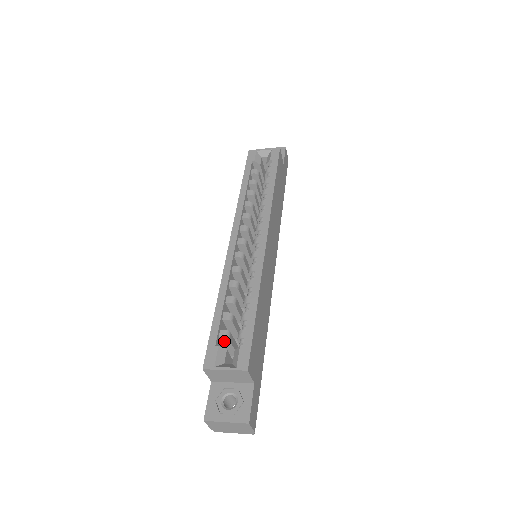
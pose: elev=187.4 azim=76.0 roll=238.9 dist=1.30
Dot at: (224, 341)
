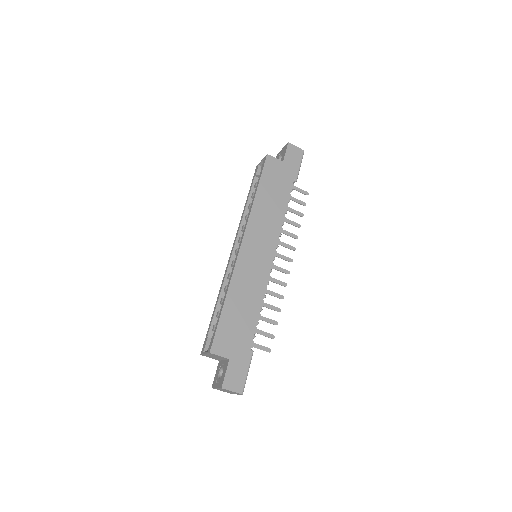
Dot at: occluded
